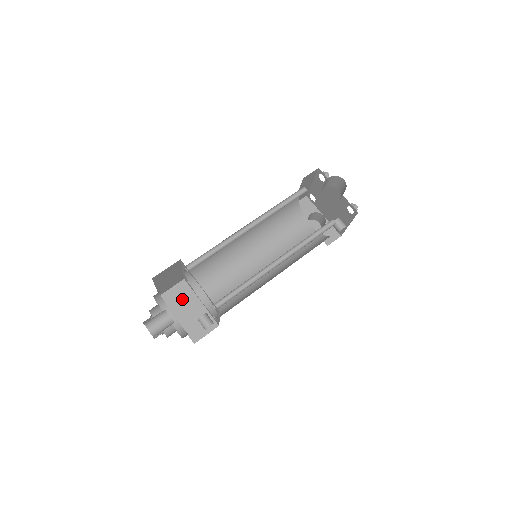
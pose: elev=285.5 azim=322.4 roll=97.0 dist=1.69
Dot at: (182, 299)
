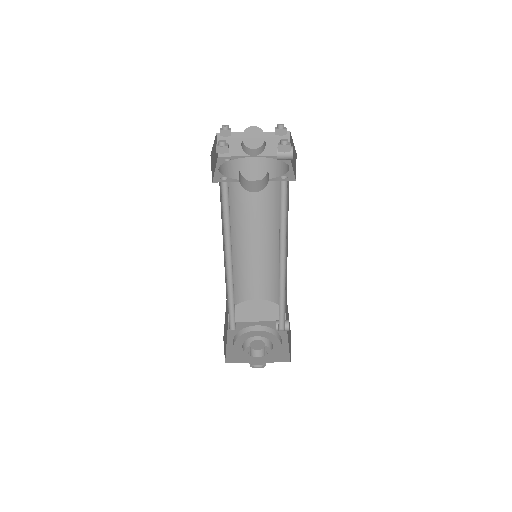
Dot at: (243, 309)
